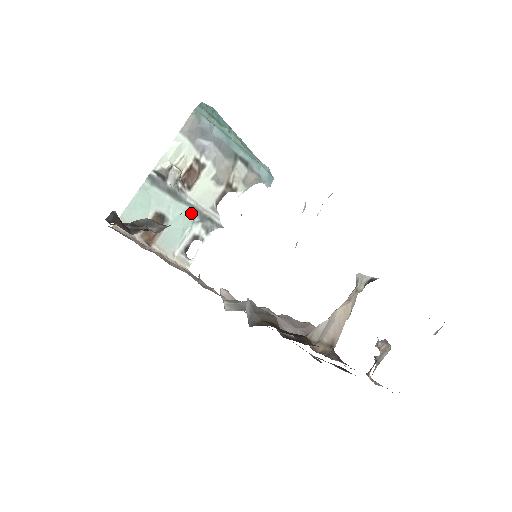
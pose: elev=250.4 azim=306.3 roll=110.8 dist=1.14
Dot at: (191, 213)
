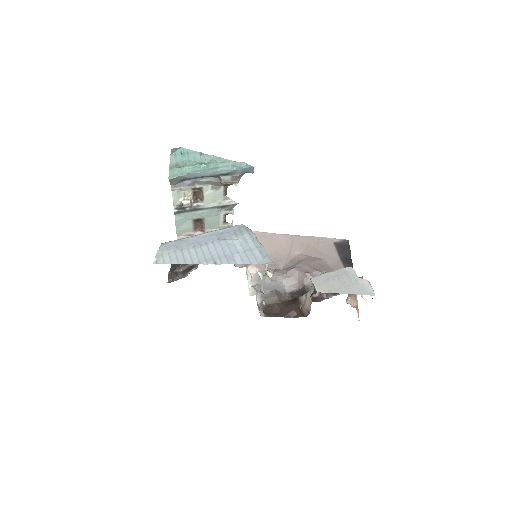
Dot at: (213, 210)
